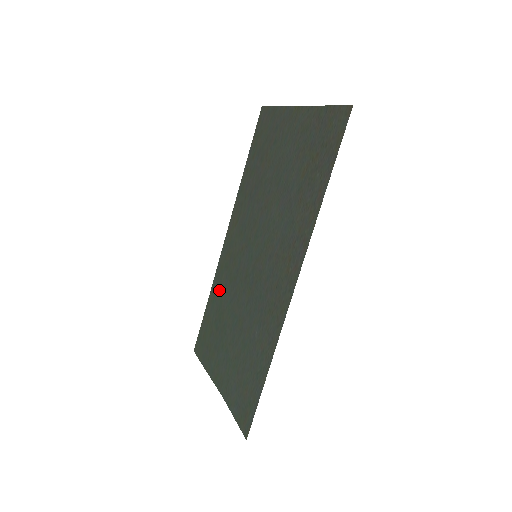
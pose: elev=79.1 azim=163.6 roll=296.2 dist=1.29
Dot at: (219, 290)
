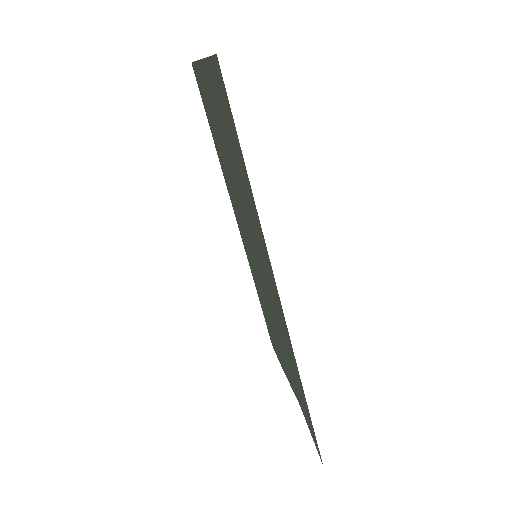
Dot at: (257, 287)
